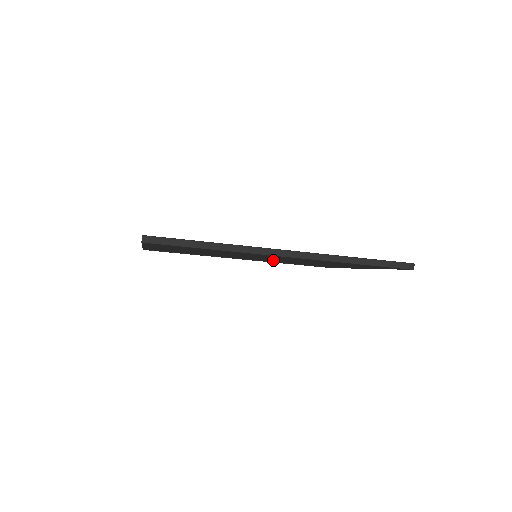
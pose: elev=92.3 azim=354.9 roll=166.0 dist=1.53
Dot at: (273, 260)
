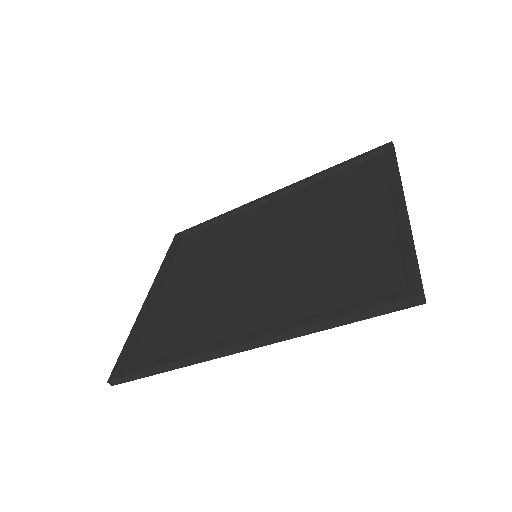
Dot at: occluded
